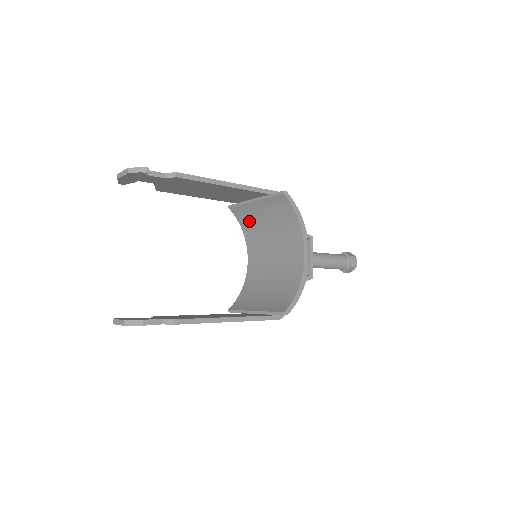
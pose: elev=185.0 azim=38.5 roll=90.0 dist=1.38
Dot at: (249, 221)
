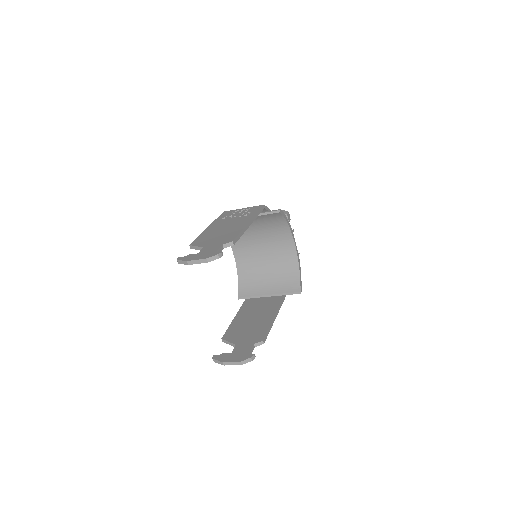
Dot at: occluded
